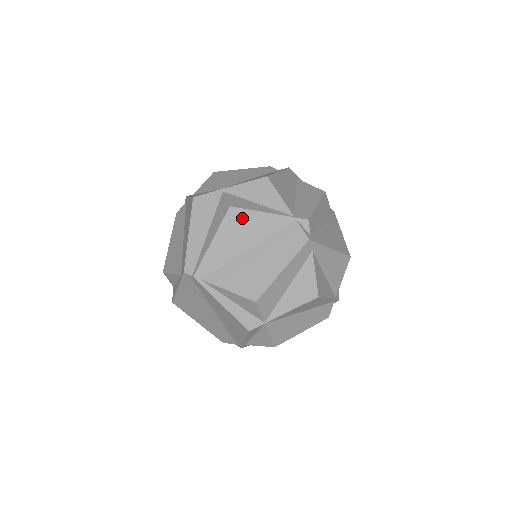
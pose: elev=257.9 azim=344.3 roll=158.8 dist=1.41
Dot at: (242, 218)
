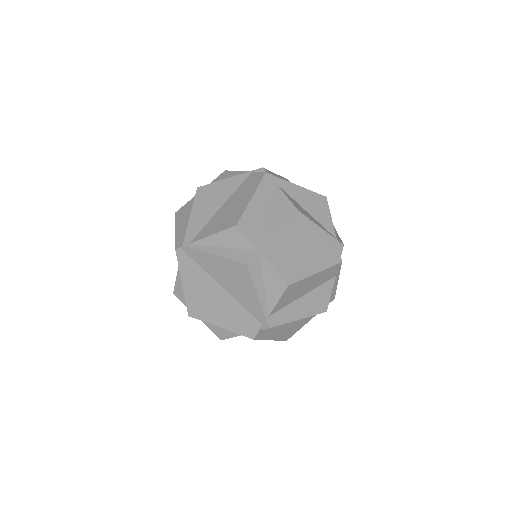
Dot at: (209, 190)
